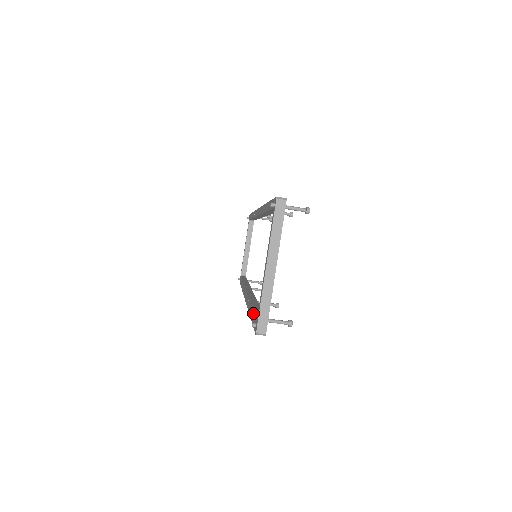
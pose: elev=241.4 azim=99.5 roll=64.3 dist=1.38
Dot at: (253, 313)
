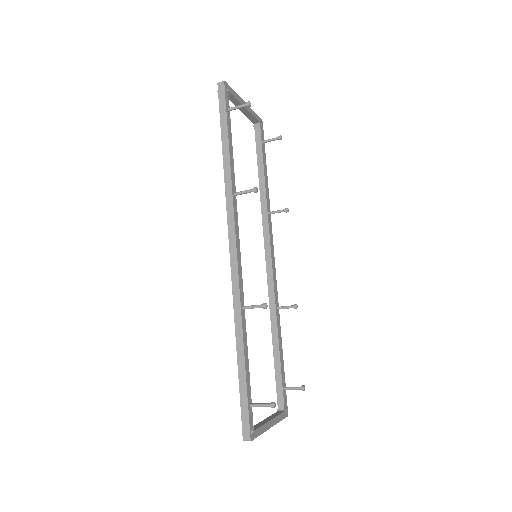
Dot at: (275, 377)
